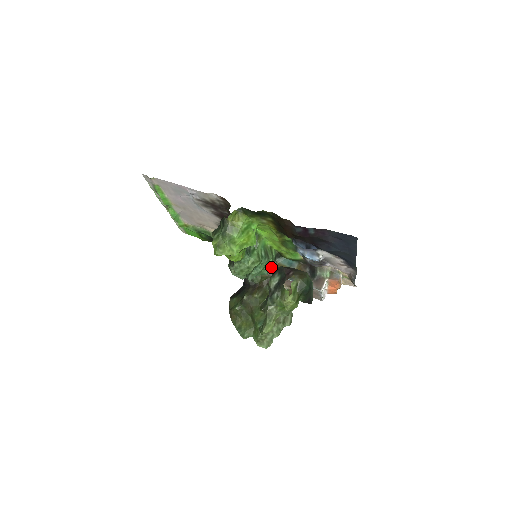
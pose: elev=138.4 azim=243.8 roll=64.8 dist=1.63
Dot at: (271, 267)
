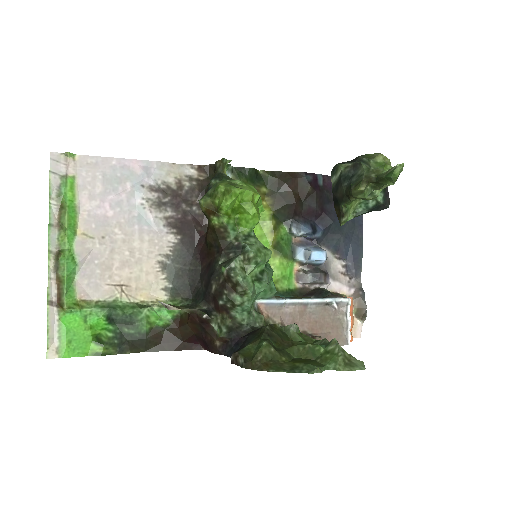
Dot at: occluded
